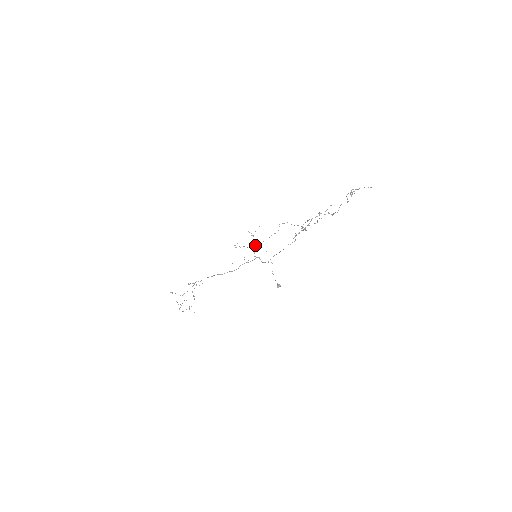
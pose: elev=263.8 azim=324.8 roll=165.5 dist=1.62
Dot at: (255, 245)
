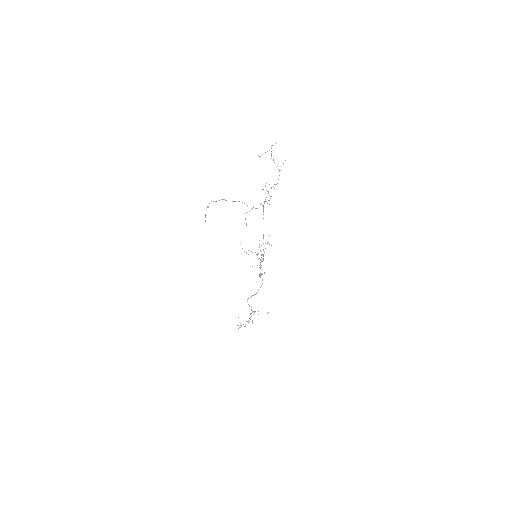
Dot at: occluded
